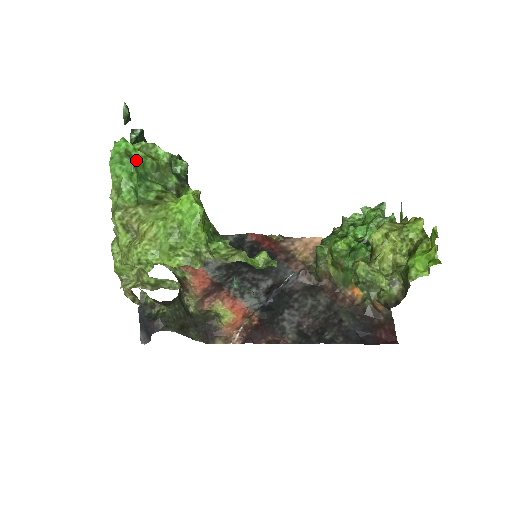
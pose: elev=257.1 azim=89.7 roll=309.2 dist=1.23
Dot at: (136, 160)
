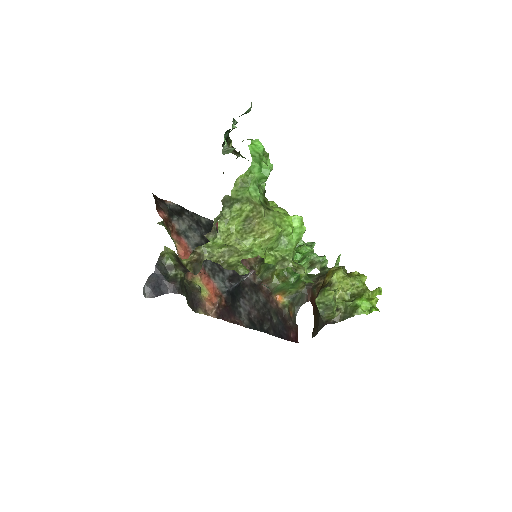
Dot at: occluded
